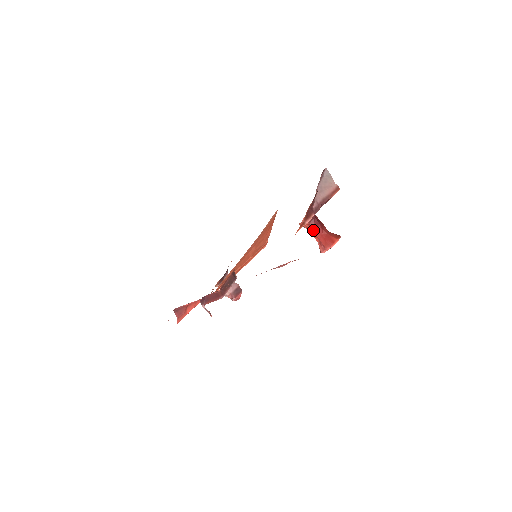
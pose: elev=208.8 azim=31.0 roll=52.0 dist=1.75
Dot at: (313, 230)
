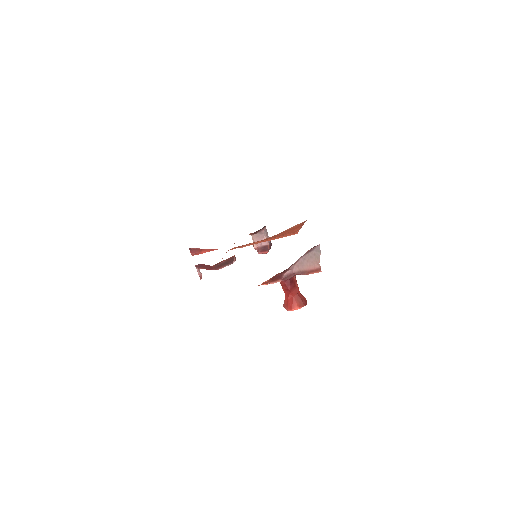
Dot at: (282, 287)
